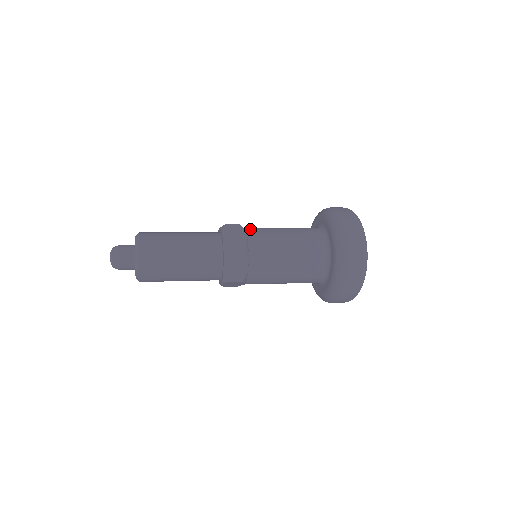
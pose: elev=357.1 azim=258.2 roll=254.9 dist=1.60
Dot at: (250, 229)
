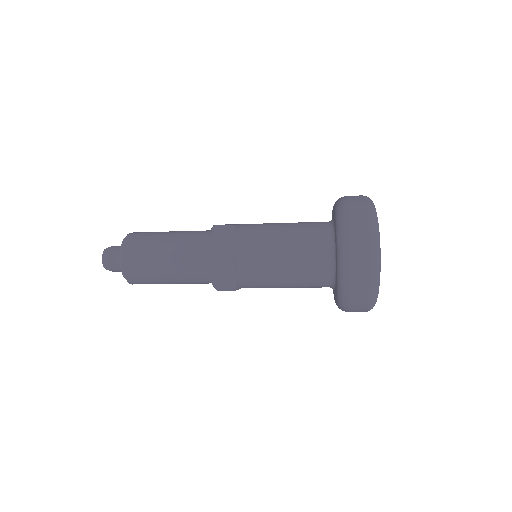
Dot at: (243, 230)
